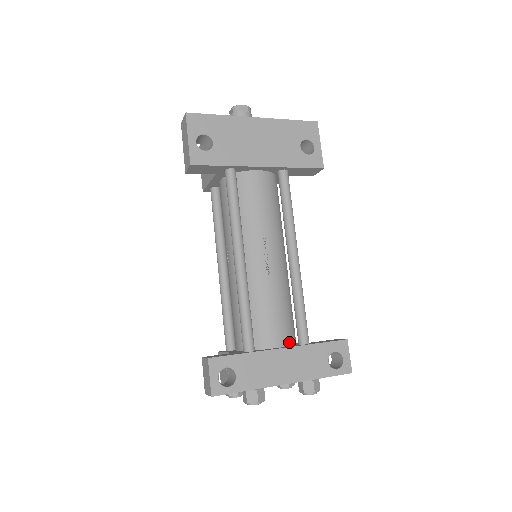
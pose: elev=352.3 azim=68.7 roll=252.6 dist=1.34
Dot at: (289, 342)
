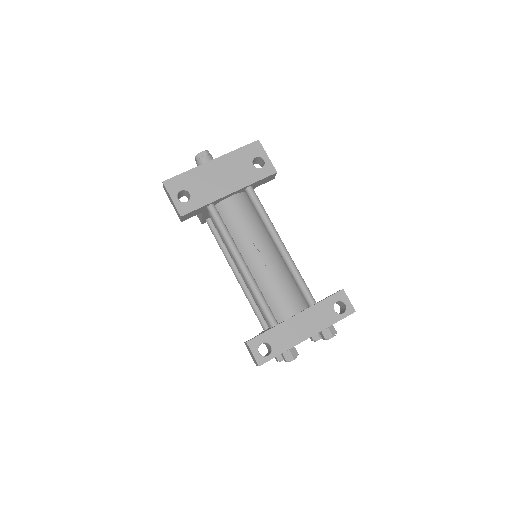
Dot at: (301, 308)
